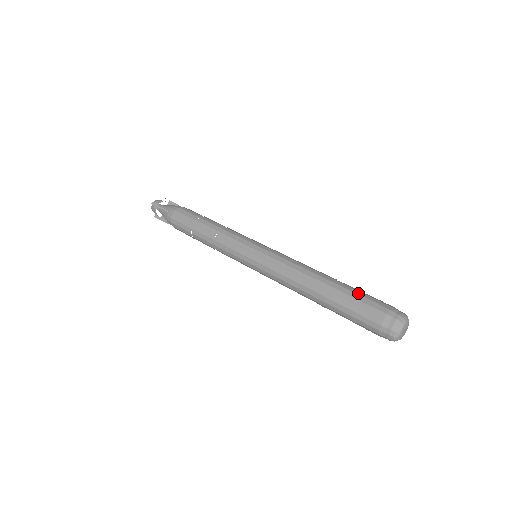
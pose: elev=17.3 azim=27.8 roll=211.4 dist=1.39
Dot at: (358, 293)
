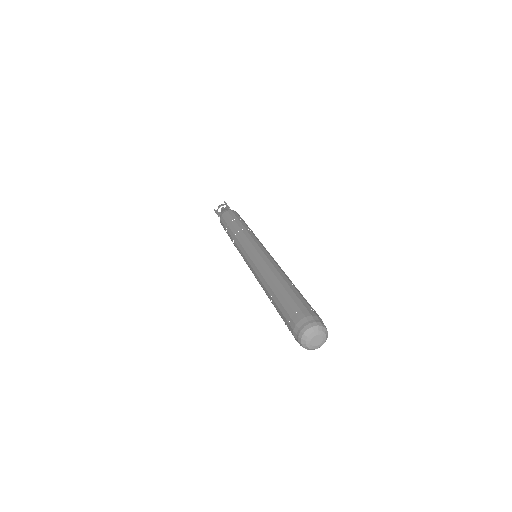
Dot at: occluded
